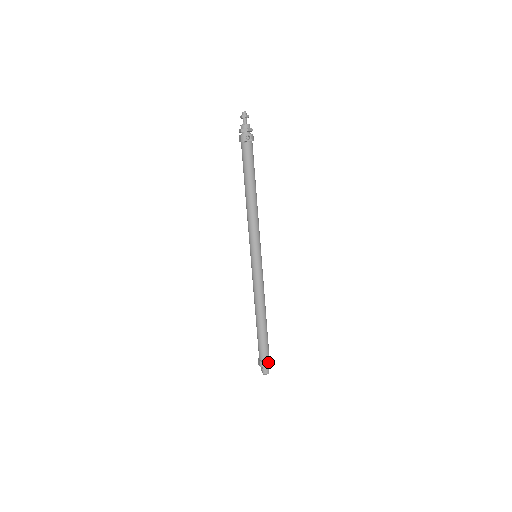
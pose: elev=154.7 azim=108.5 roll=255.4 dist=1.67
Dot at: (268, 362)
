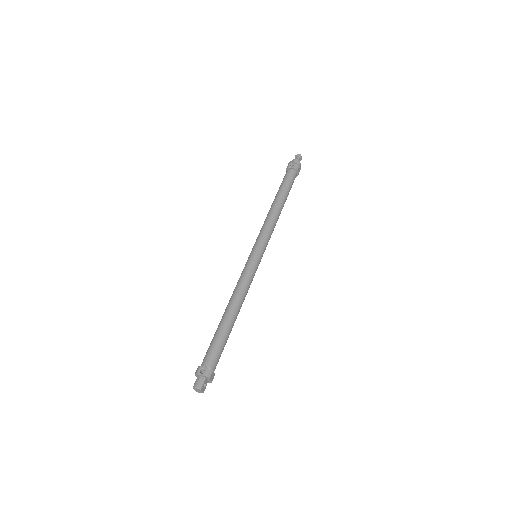
Dot at: (206, 369)
